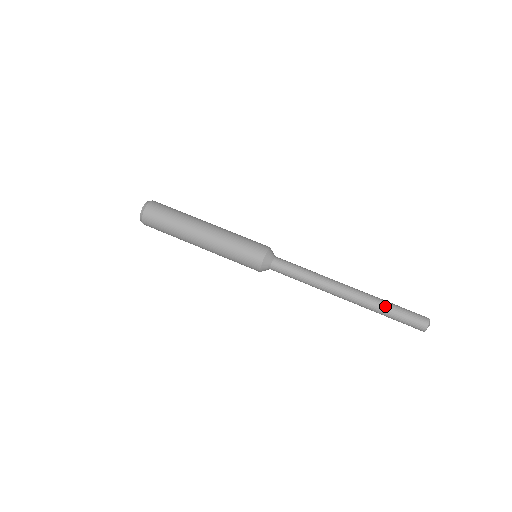
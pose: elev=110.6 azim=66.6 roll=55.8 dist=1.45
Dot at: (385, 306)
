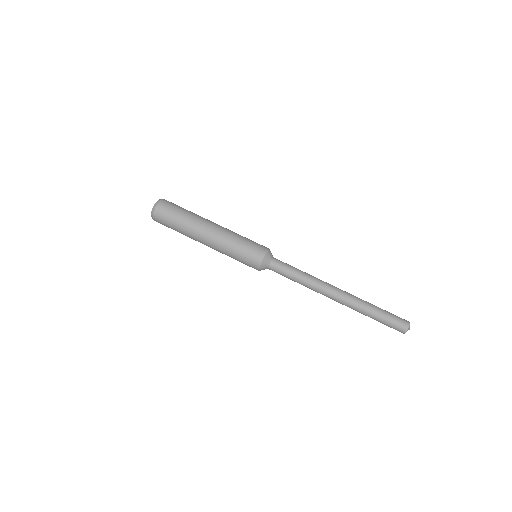
Dot at: (370, 310)
